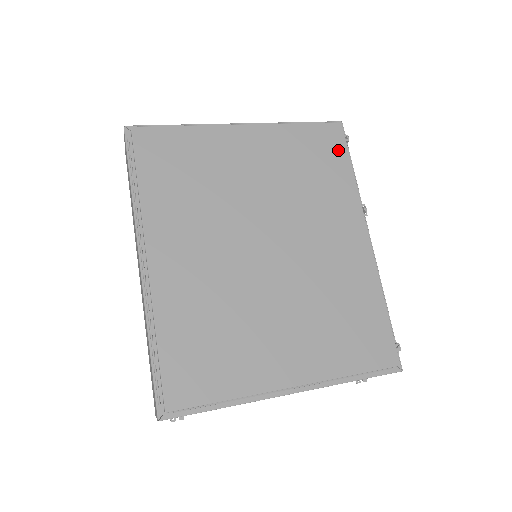
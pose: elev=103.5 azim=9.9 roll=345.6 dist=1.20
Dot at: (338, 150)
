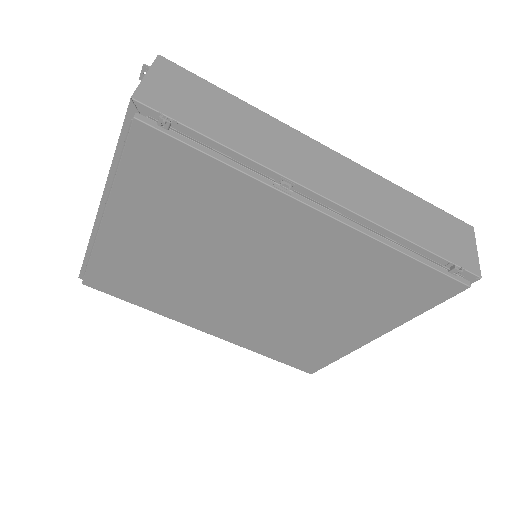
Dot at: (179, 157)
